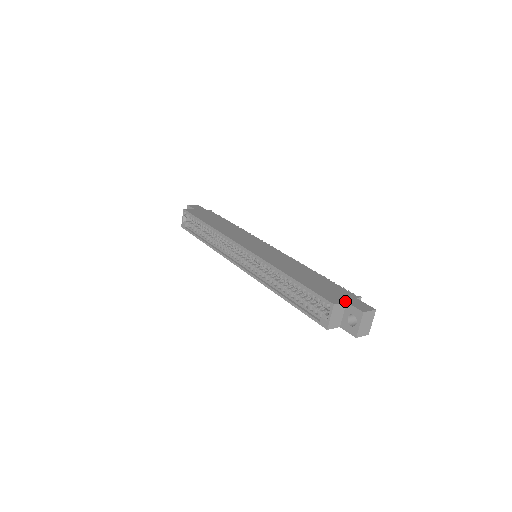
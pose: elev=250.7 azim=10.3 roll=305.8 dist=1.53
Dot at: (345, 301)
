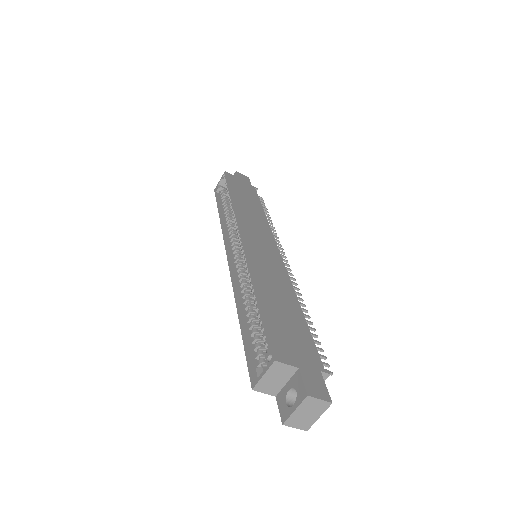
Dot at: (297, 365)
